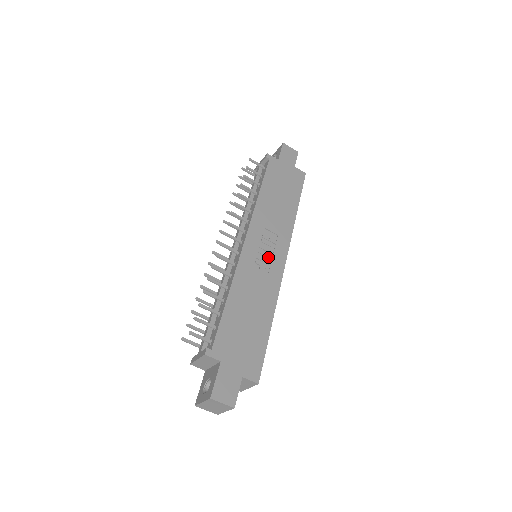
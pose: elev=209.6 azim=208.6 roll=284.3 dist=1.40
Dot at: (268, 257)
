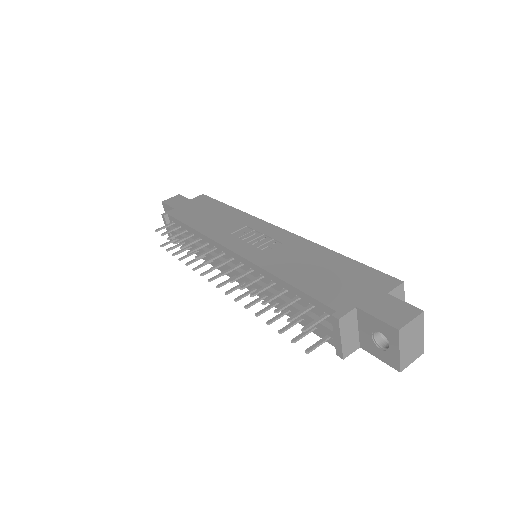
Dot at: (263, 239)
